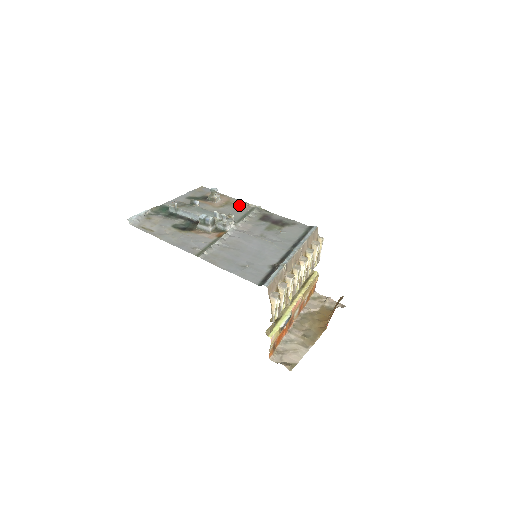
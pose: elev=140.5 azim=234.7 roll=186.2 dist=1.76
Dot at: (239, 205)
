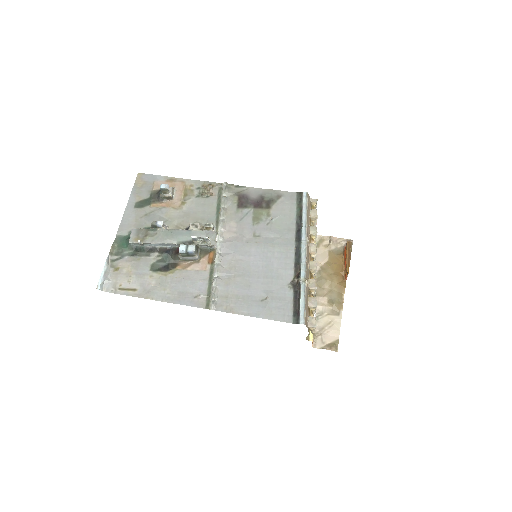
Dot at: (201, 190)
